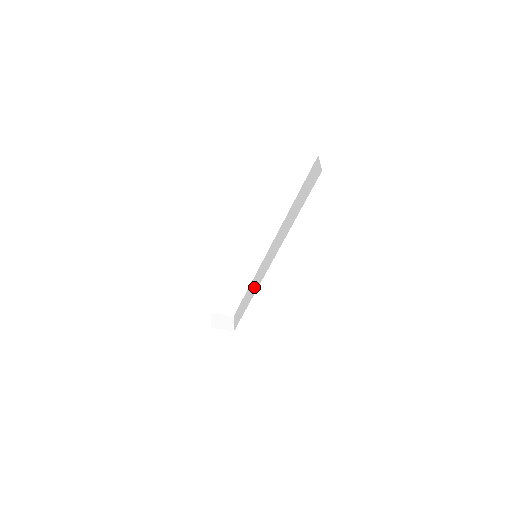
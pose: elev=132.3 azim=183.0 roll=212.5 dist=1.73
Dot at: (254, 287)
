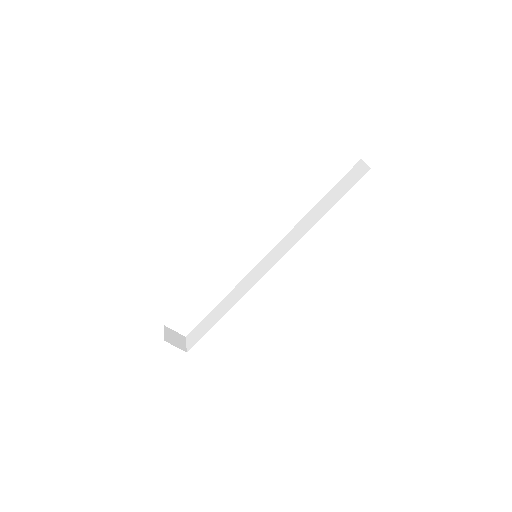
Dot at: (235, 296)
